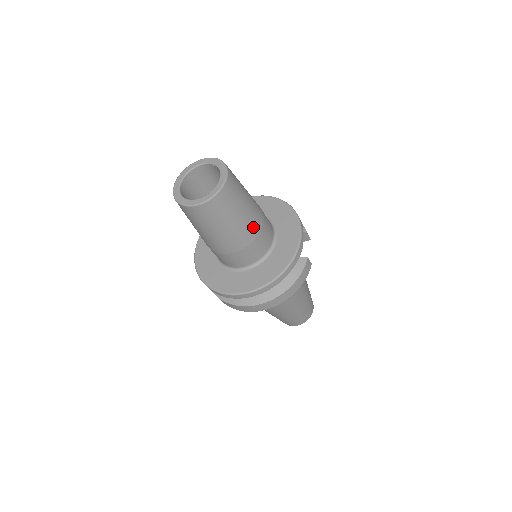
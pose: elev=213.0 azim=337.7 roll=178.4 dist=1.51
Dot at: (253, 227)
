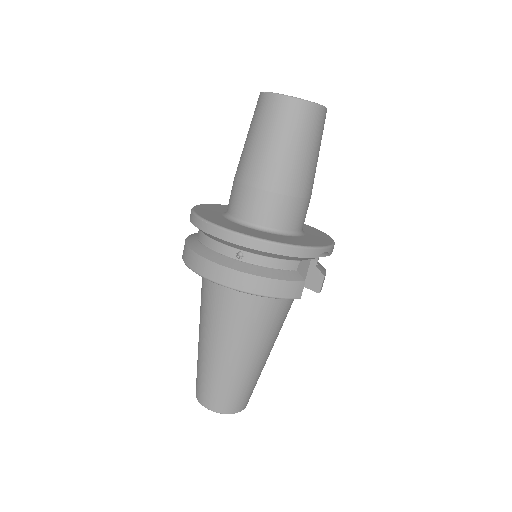
Dot at: (293, 181)
